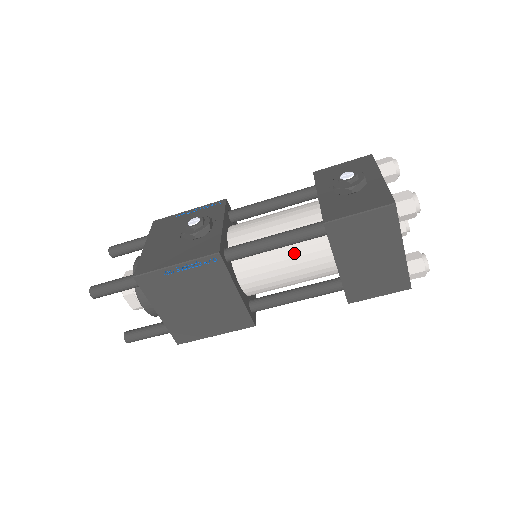
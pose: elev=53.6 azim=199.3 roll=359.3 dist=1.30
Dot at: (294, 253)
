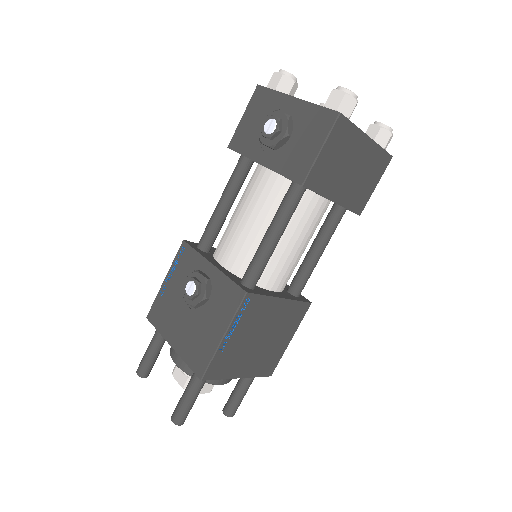
Dot at: (292, 227)
